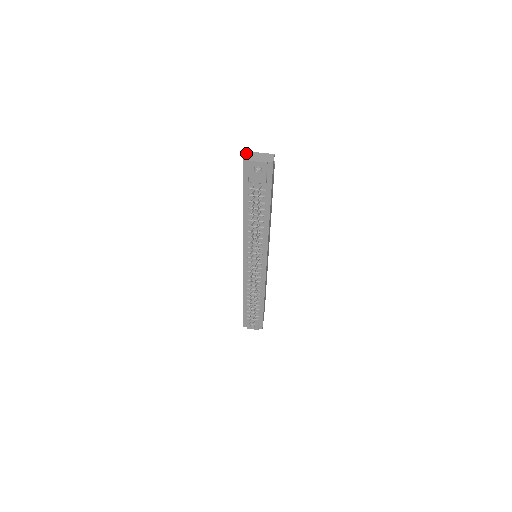
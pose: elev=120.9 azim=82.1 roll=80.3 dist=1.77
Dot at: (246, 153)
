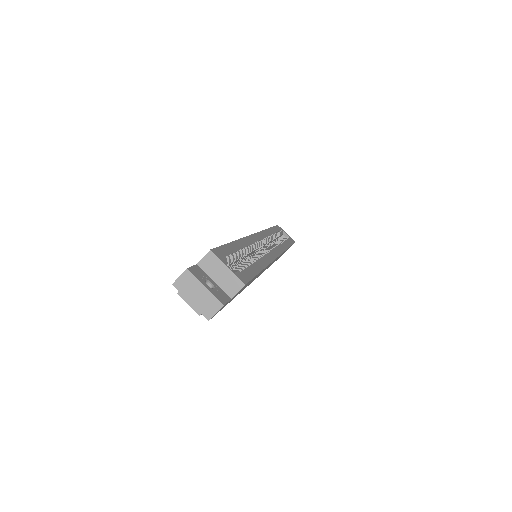
Dot at: (184, 274)
